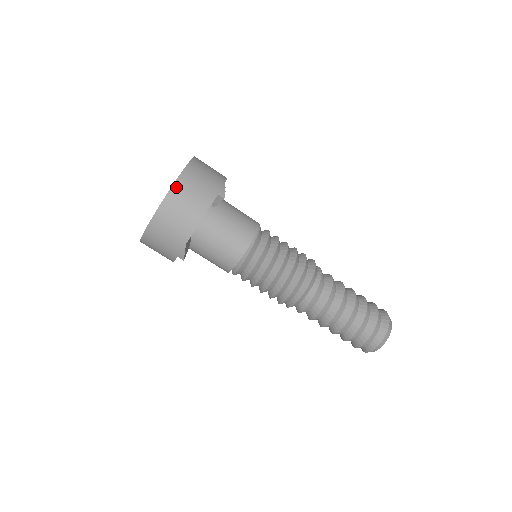
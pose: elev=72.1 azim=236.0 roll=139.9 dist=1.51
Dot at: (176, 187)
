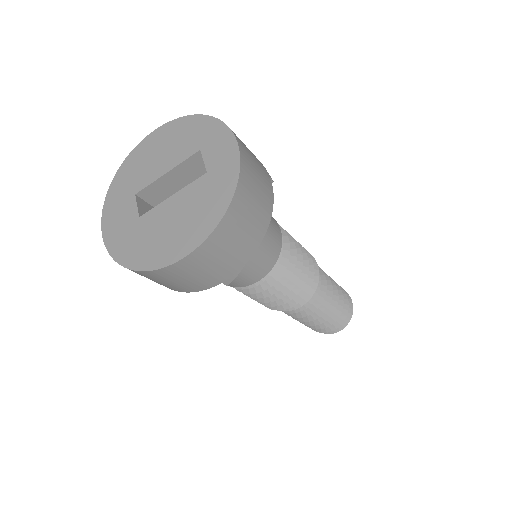
Dot at: (243, 168)
